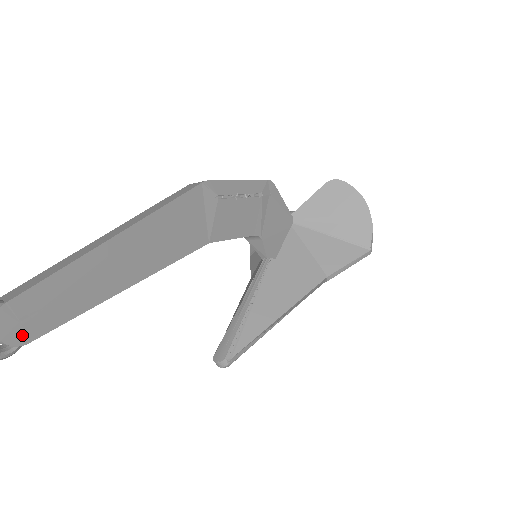
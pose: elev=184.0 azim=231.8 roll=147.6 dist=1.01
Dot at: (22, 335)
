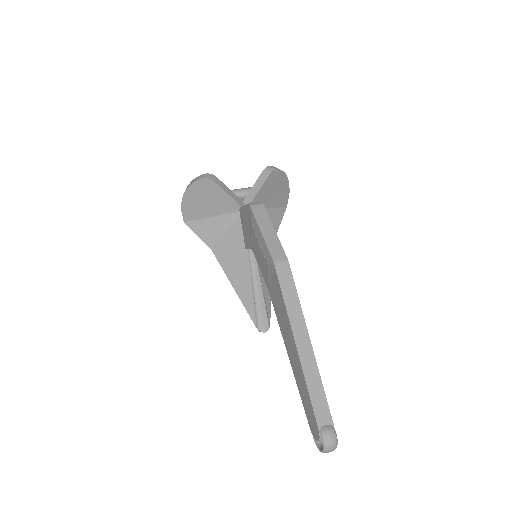
Dot at: occluded
